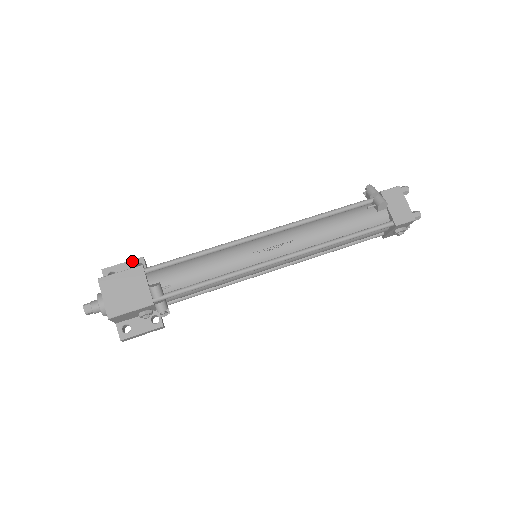
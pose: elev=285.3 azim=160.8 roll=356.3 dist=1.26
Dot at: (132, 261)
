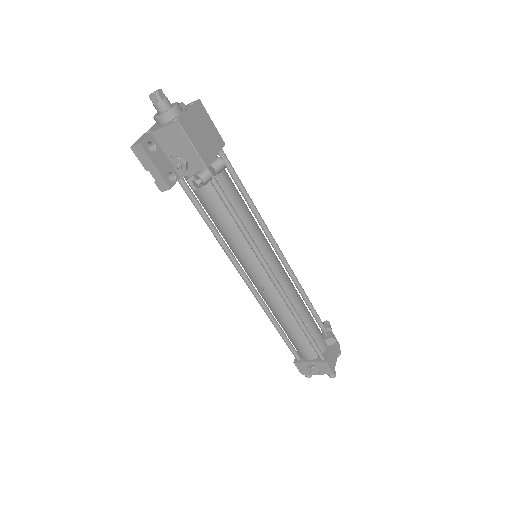
Dot at: occluded
